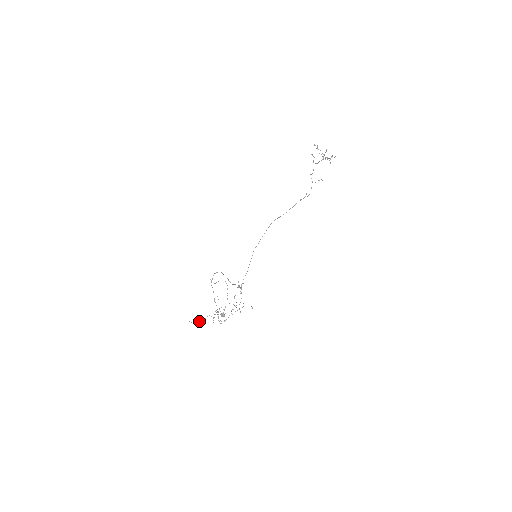
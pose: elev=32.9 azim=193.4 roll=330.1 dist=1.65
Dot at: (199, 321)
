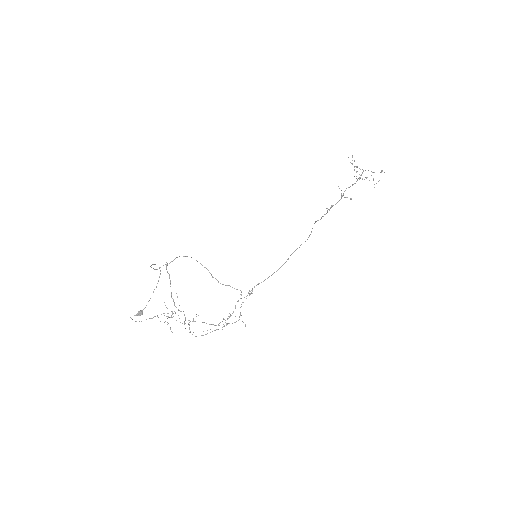
Dot at: occluded
